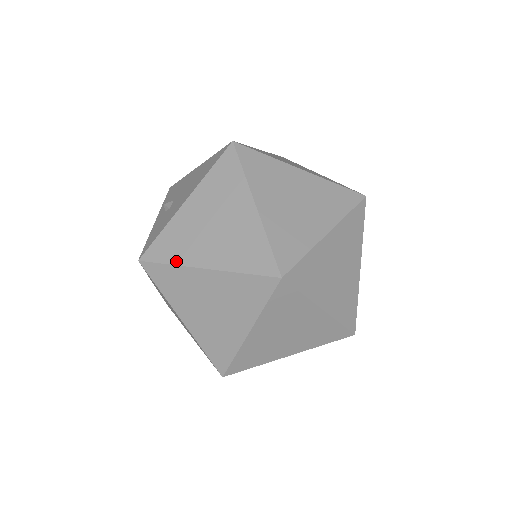
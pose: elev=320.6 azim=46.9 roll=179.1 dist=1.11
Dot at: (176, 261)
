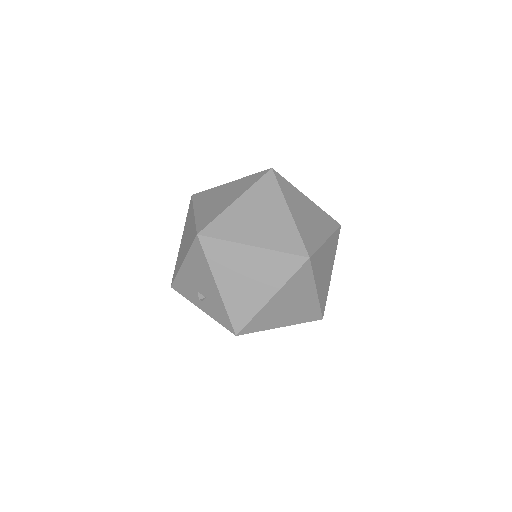
Dot at: (254, 313)
